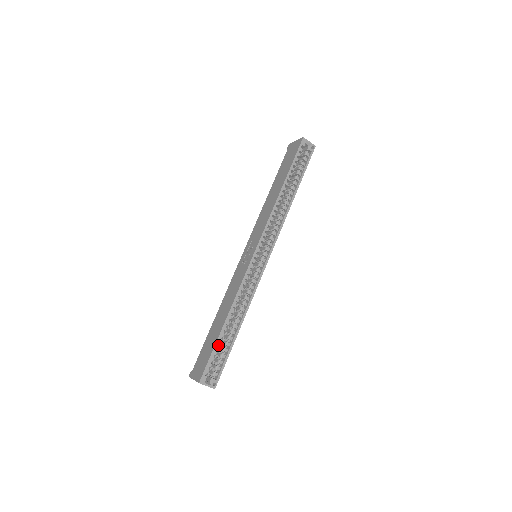
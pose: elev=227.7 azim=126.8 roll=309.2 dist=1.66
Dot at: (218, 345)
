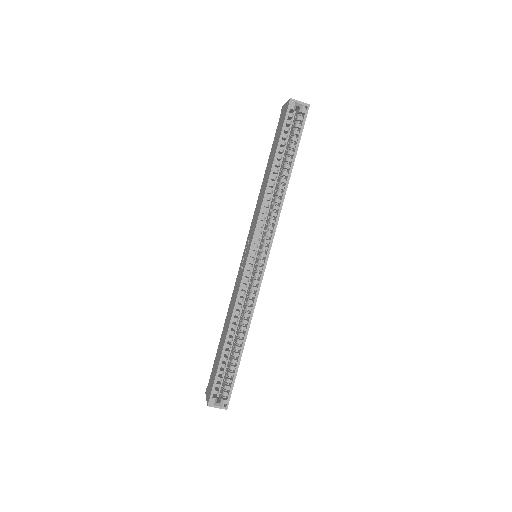
Dot at: (223, 364)
